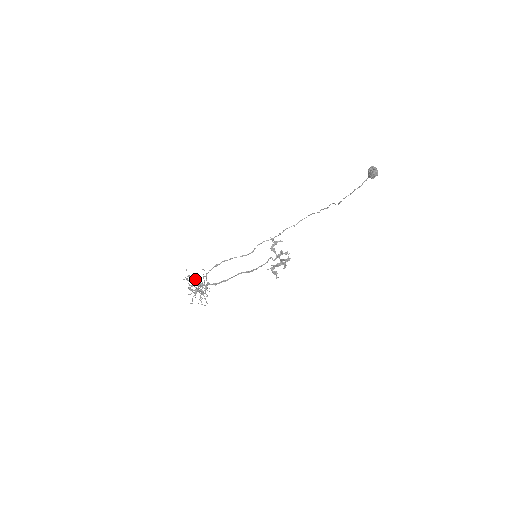
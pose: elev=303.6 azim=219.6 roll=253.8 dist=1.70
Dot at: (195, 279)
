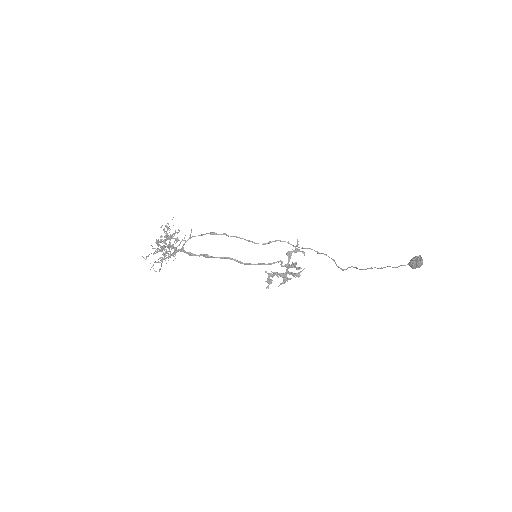
Dot at: (175, 233)
